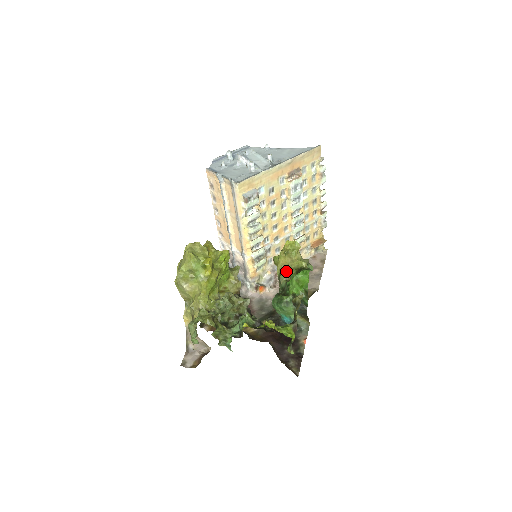
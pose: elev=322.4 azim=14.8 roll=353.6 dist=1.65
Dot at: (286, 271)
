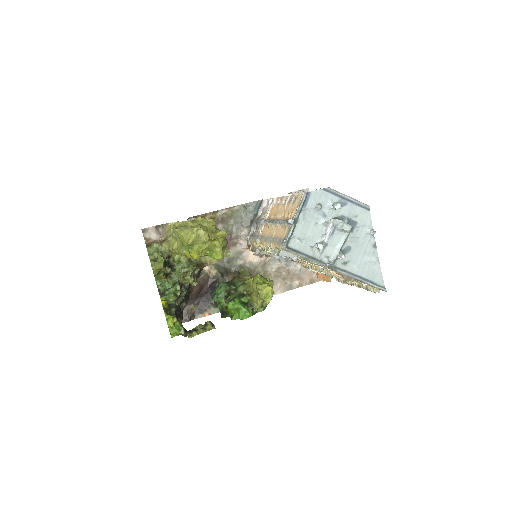
Dot at: (250, 290)
